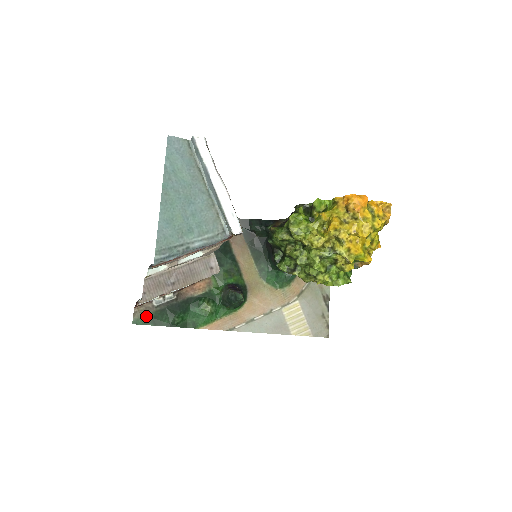
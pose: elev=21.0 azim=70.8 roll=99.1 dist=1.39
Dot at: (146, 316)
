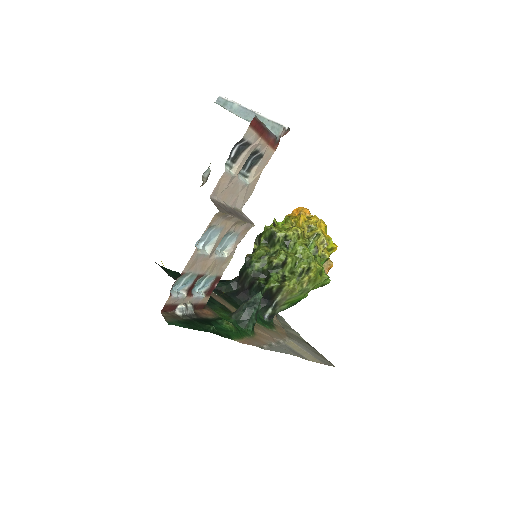
Dot at: (178, 321)
